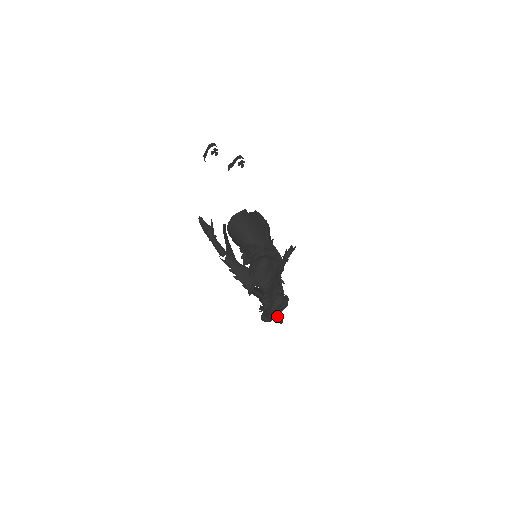
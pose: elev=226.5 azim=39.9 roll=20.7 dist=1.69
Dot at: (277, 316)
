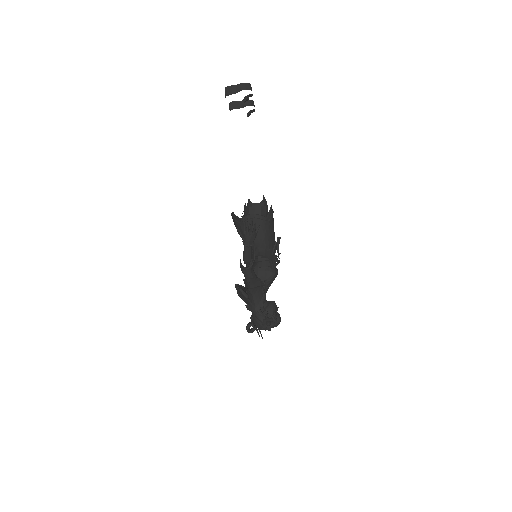
Dot at: occluded
